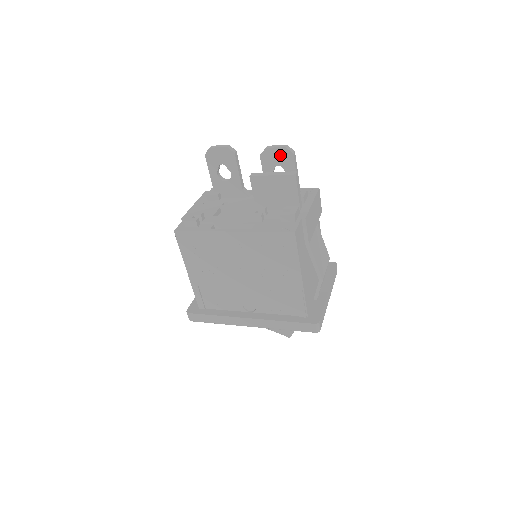
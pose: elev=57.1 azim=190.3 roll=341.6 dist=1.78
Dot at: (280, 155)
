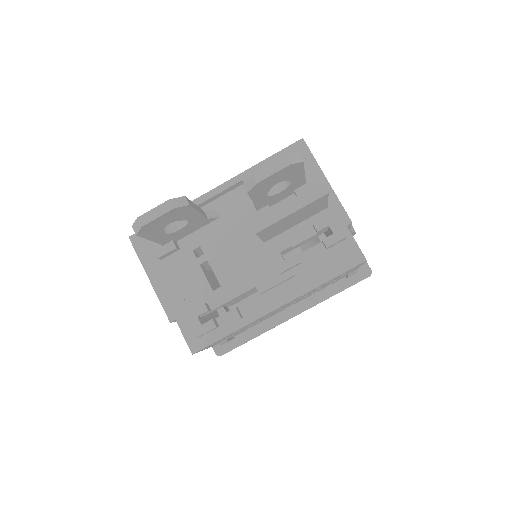
Dot at: (281, 175)
